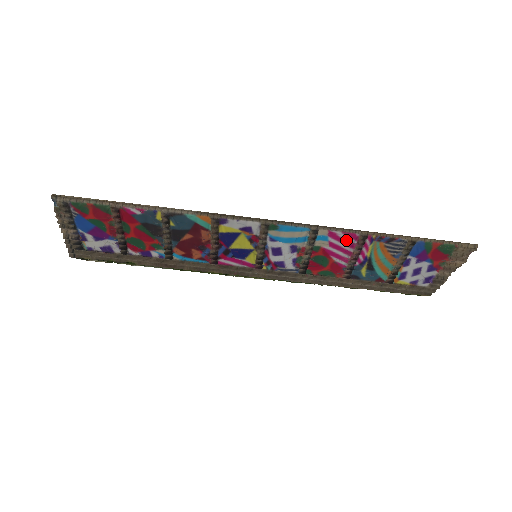
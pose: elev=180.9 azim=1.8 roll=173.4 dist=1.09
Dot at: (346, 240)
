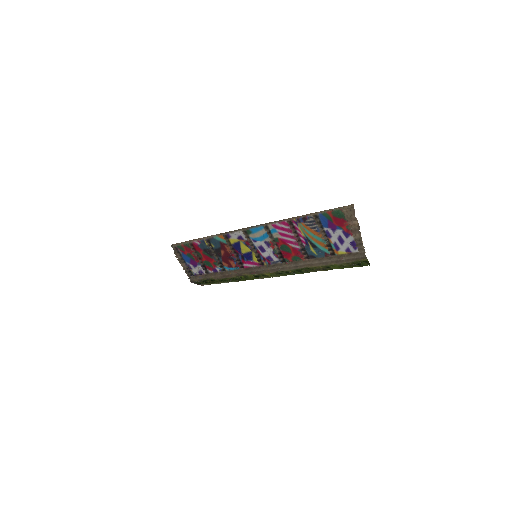
Dot at: (285, 228)
